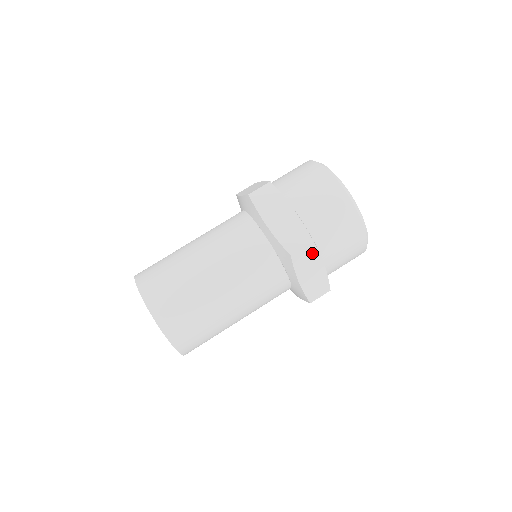
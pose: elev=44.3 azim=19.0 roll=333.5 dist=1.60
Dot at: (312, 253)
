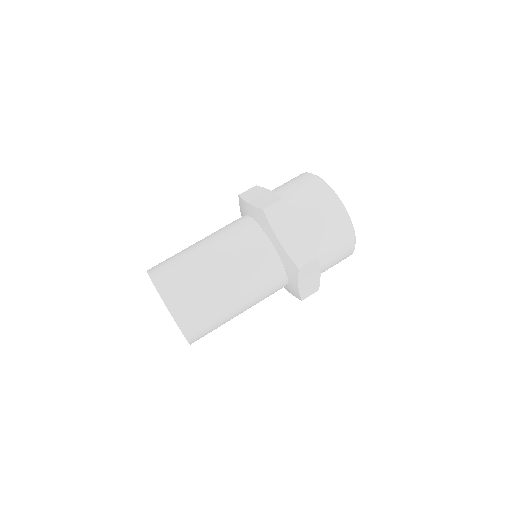
Dot at: (314, 266)
